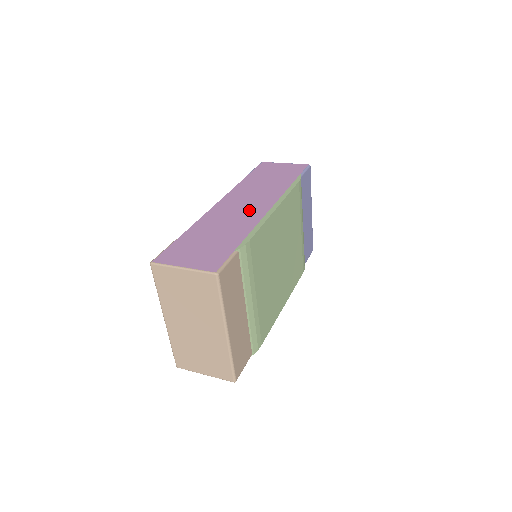
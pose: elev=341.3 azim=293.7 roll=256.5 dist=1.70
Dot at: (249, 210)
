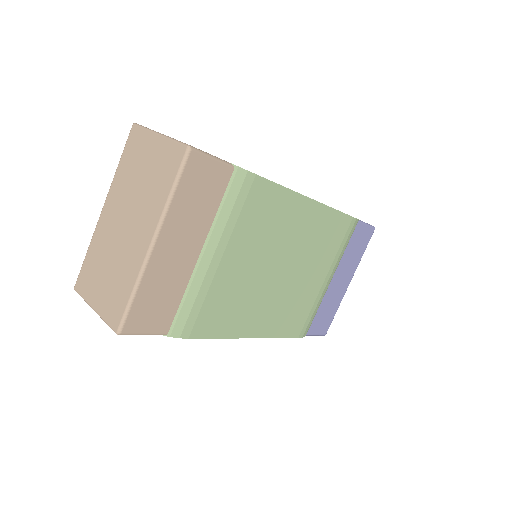
Dot at: occluded
